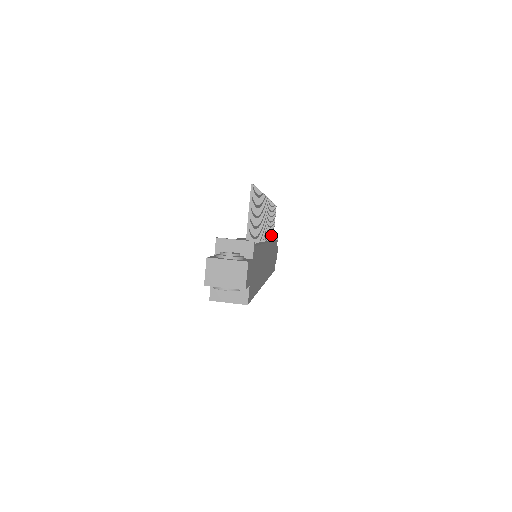
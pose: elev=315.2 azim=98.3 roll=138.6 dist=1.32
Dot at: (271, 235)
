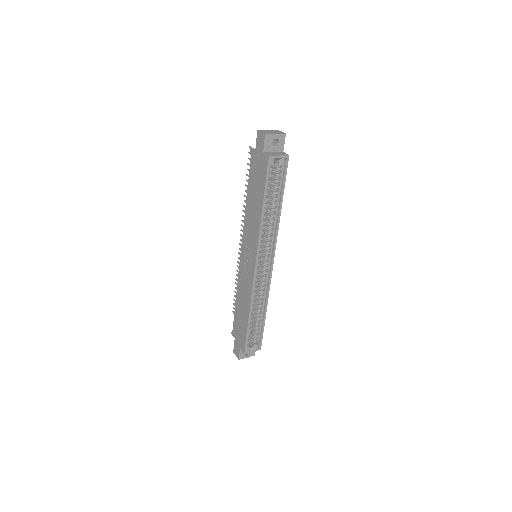
Dot at: occluded
